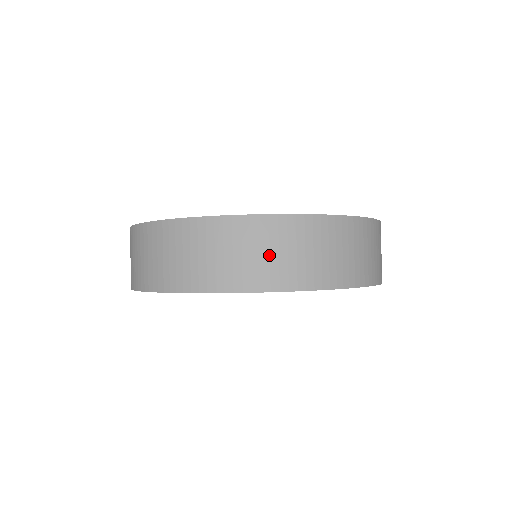
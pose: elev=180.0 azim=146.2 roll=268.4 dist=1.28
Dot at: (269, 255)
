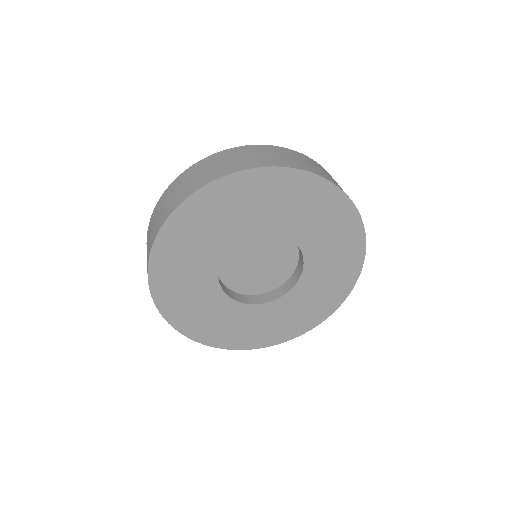
Dot at: (238, 159)
